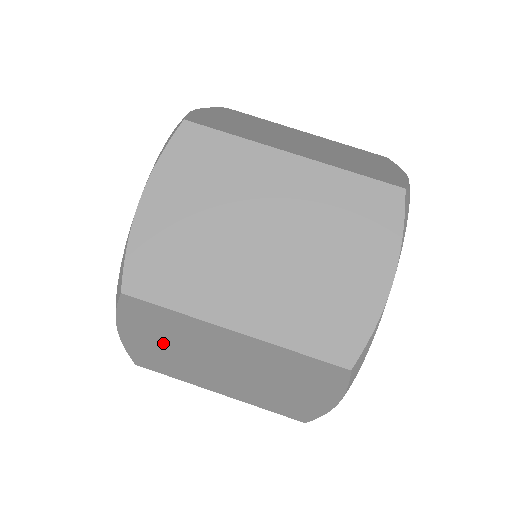
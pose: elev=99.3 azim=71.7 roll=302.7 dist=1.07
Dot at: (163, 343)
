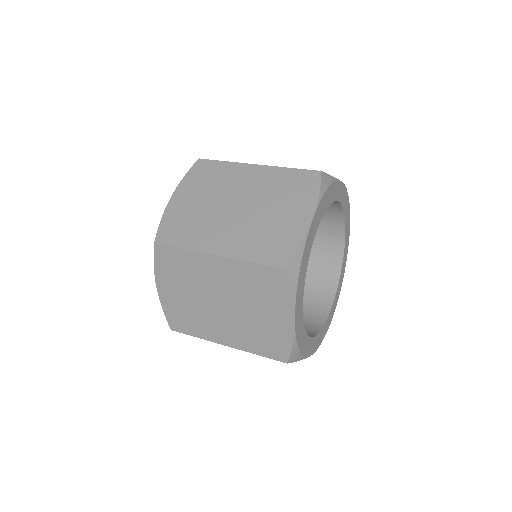
Dot at: (182, 290)
